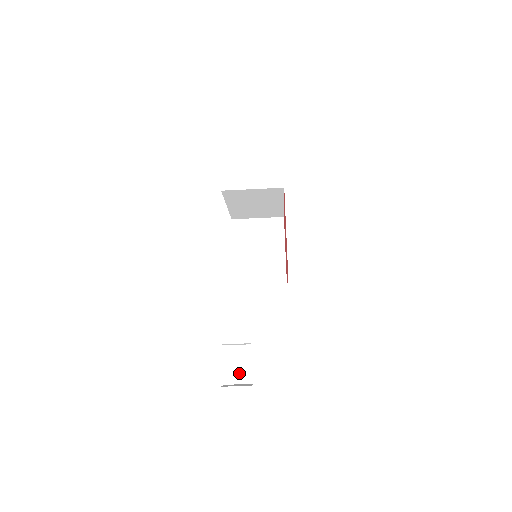
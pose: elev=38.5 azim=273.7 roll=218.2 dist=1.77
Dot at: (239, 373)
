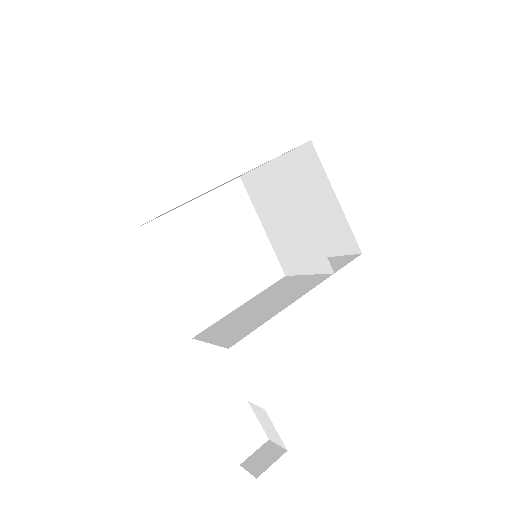
Dot at: (271, 434)
